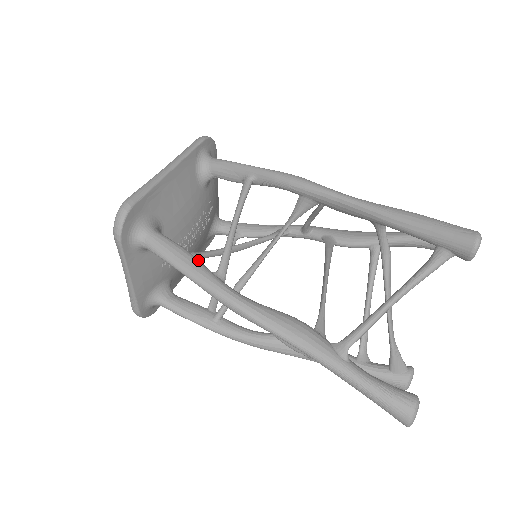
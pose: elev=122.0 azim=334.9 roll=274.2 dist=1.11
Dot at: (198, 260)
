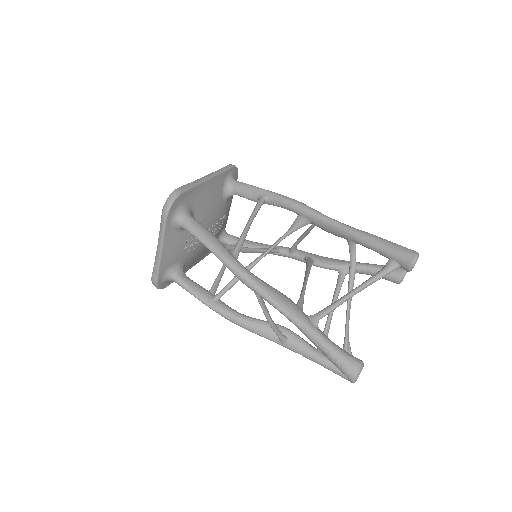
Dot at: occluded
